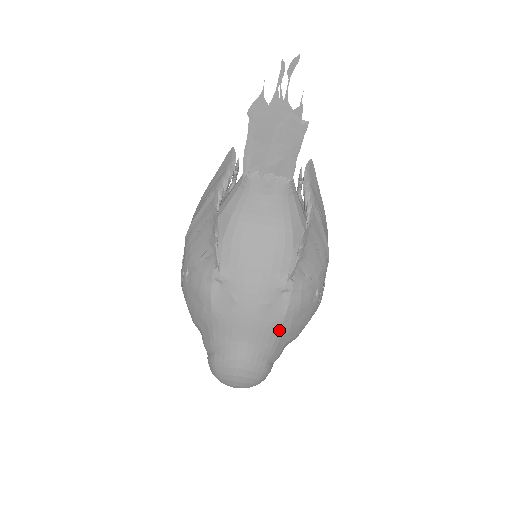
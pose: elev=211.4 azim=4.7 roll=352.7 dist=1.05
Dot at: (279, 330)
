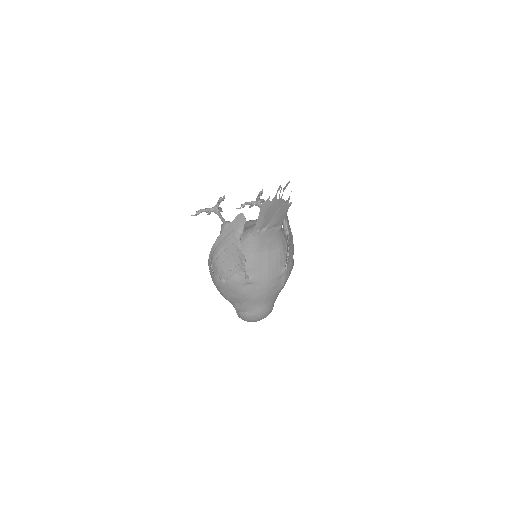
Dot at: occluded
